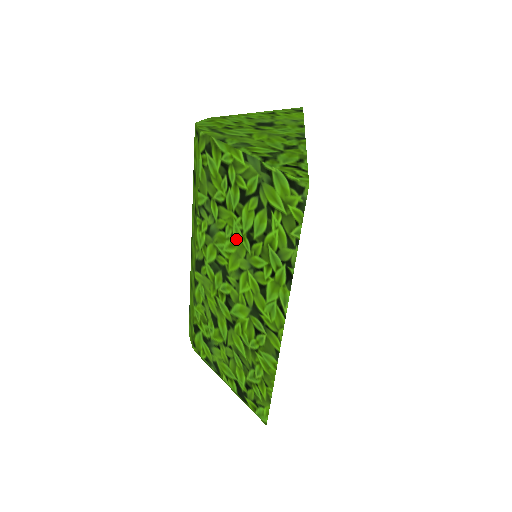
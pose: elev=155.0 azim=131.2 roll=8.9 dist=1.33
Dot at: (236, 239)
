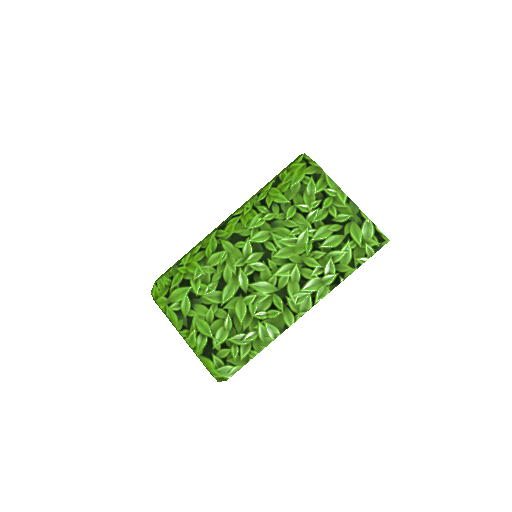
Dot at: (300, 240)
